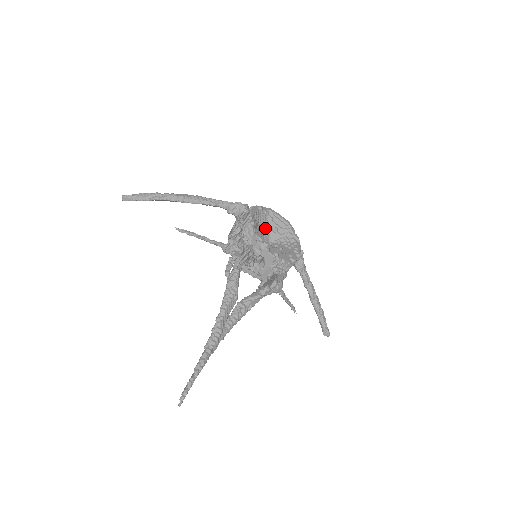
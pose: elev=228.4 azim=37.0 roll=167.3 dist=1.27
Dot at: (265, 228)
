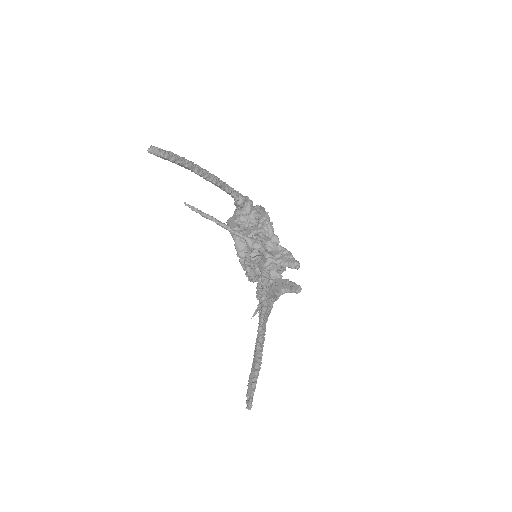
Dot at: occluded
